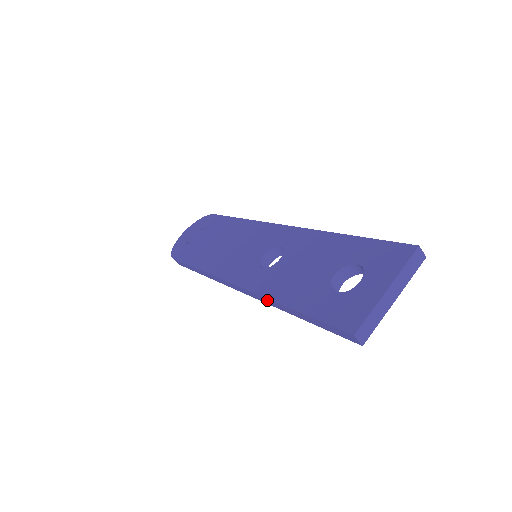
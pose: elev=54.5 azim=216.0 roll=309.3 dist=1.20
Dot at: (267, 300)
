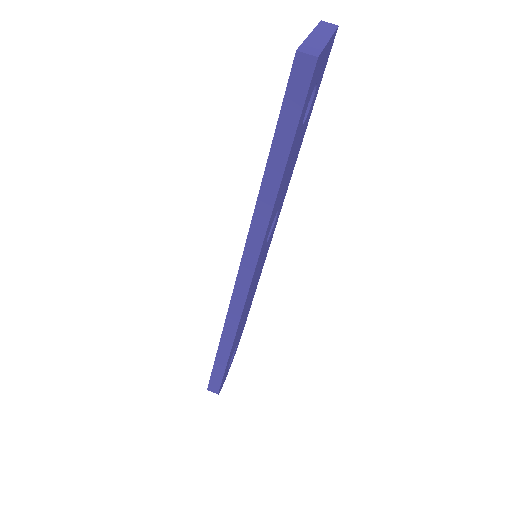
Dot at: (258, 215)
